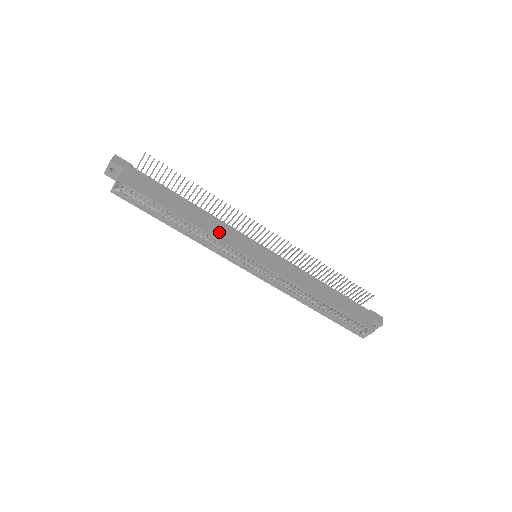
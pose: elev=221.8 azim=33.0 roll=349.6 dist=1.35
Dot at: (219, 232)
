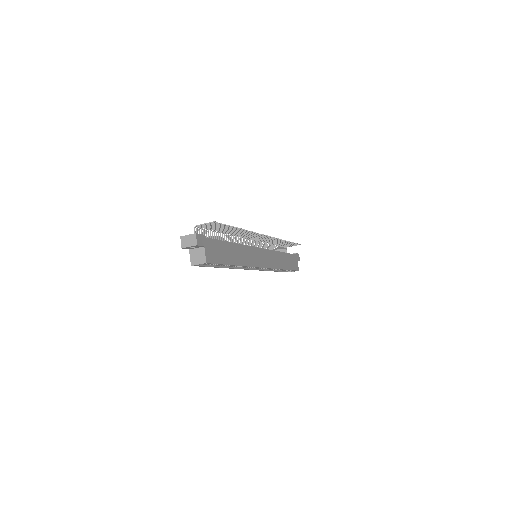
Dot at: (248, 259)
